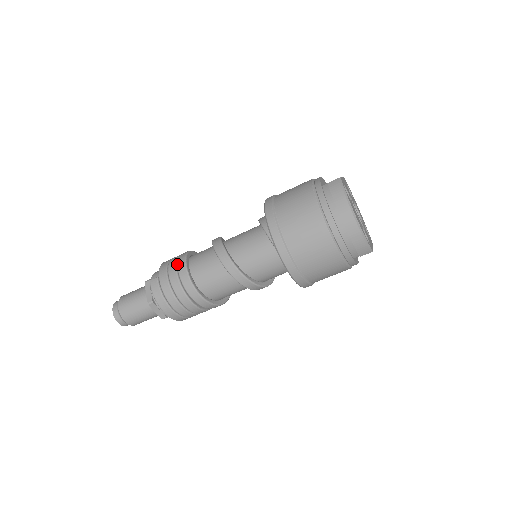
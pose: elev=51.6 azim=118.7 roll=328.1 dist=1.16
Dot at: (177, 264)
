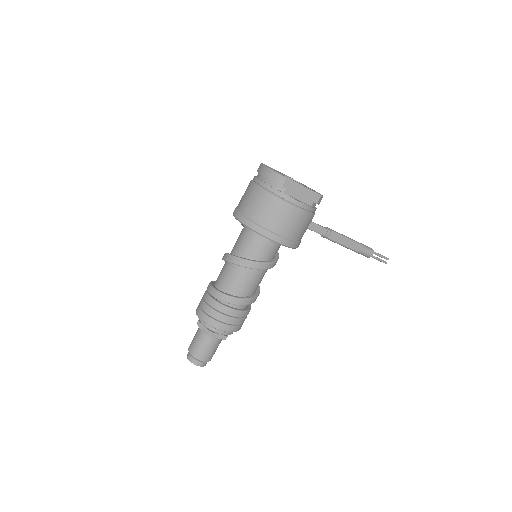
Dot at: occluded
